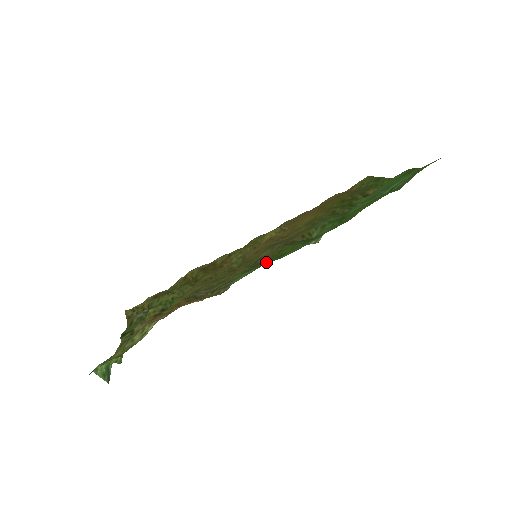
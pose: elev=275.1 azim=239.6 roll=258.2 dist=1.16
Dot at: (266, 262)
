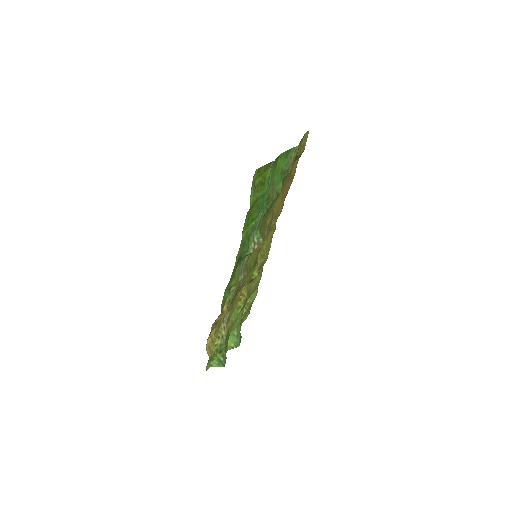
Dot at: (228, 285)
